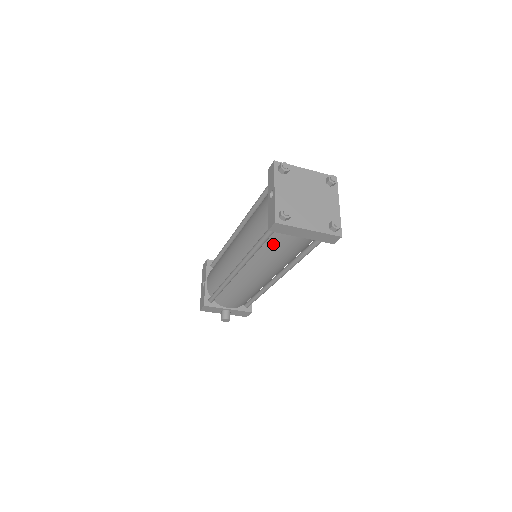
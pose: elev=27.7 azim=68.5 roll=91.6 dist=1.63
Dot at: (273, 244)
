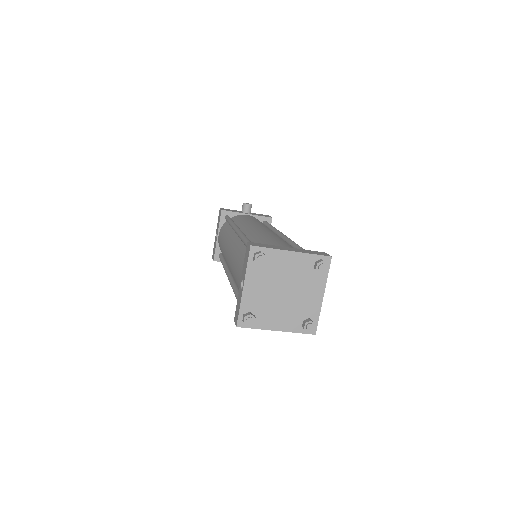
Dot at: occluded
